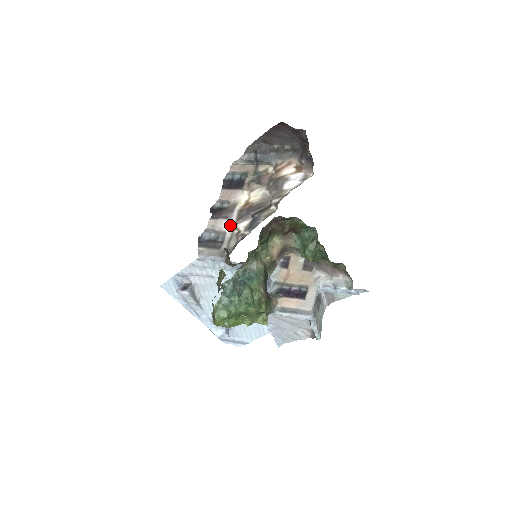
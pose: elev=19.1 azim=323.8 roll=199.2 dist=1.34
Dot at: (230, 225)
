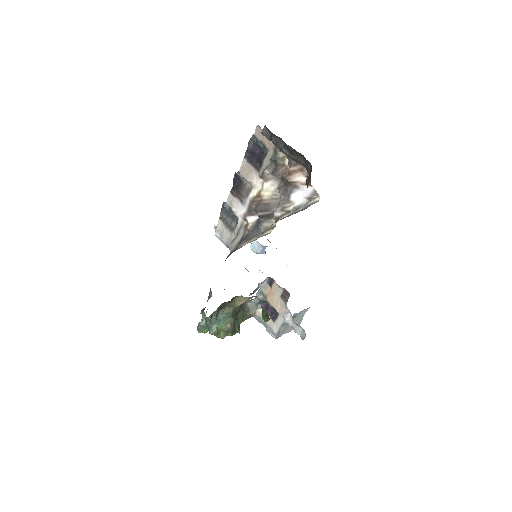
Dot at: (242, 214)
